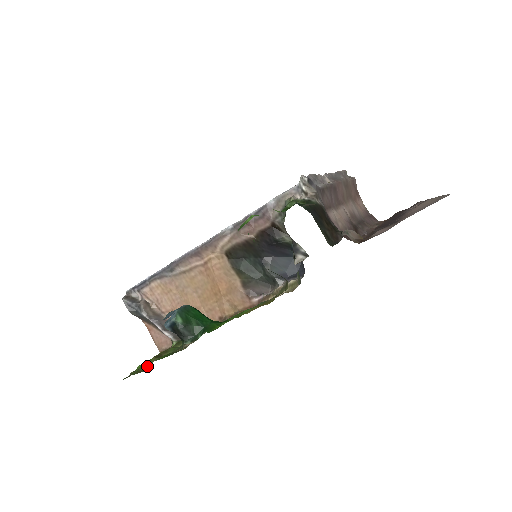
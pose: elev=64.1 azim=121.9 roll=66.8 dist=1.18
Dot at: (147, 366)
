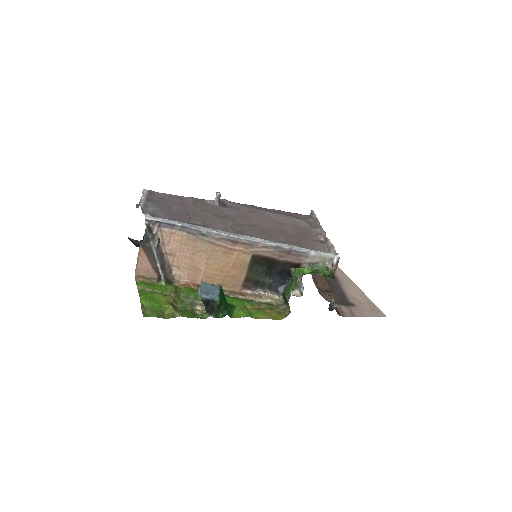
Dot at: (163, 310)
